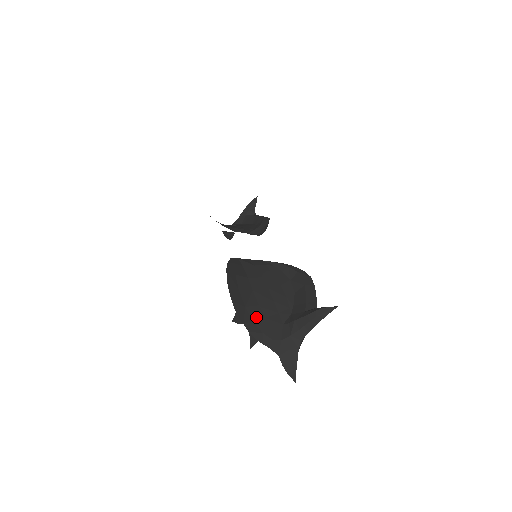
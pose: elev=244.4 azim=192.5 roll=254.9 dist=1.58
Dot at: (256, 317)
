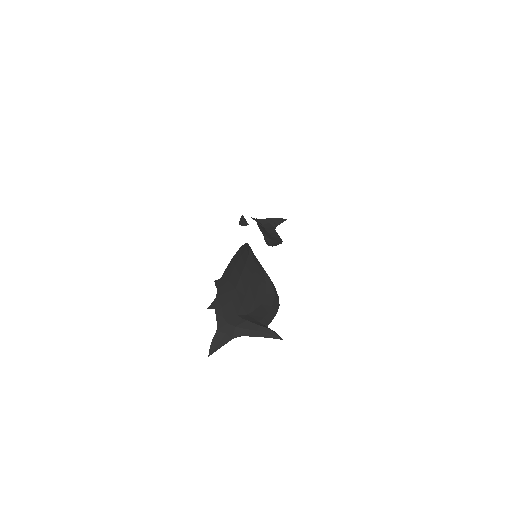
Dot at: (228, 294)
